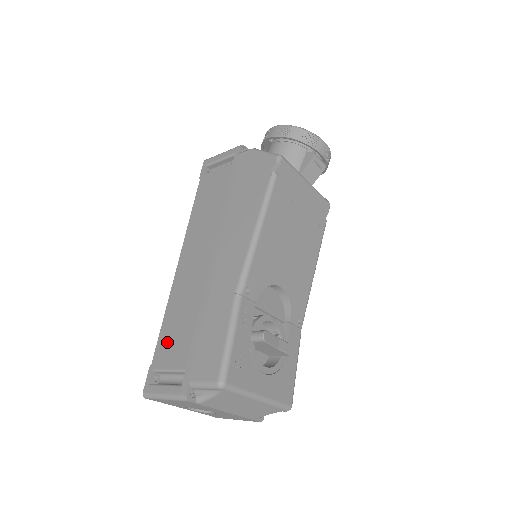
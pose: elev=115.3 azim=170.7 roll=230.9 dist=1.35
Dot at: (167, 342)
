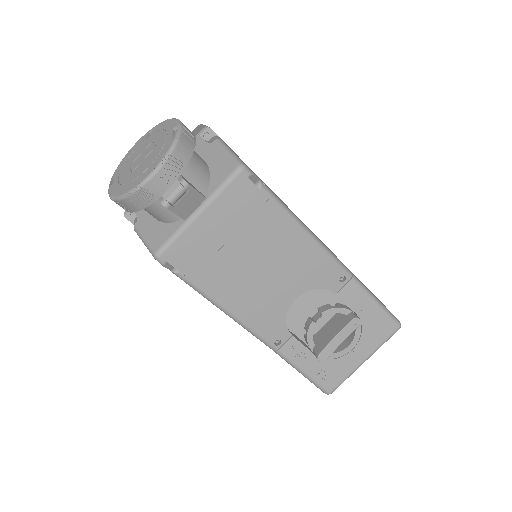
Dot at: occluded
